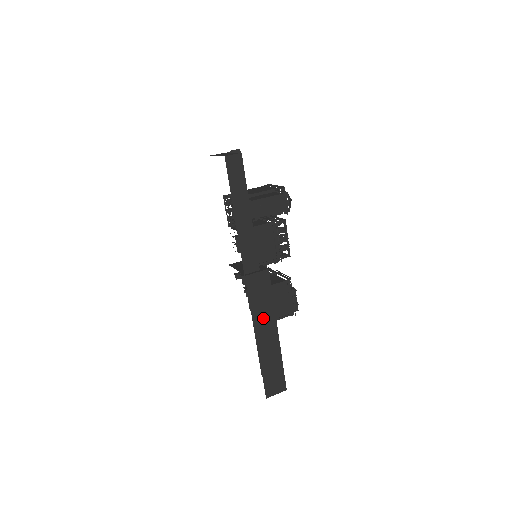
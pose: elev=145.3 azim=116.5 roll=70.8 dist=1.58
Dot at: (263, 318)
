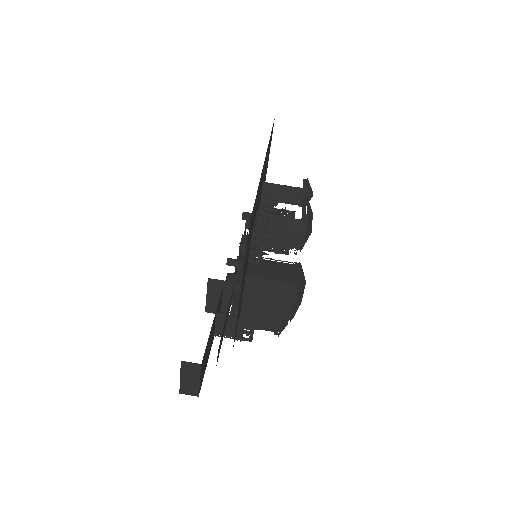
Dot at: occluded
